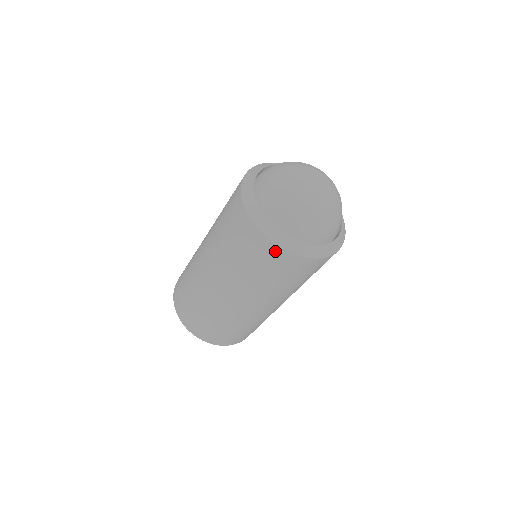
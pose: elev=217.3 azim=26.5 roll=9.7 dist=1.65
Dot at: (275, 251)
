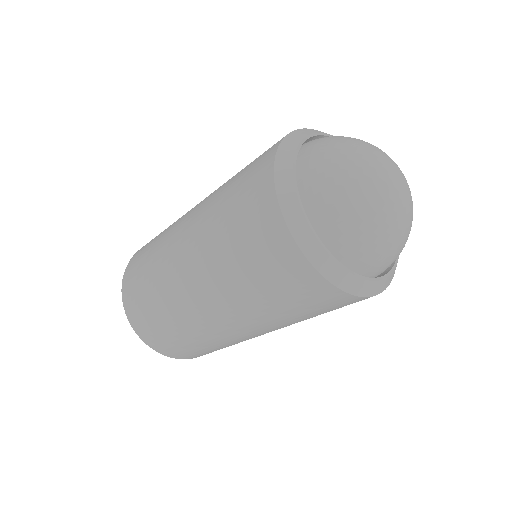
Dot at: (299, 266)
